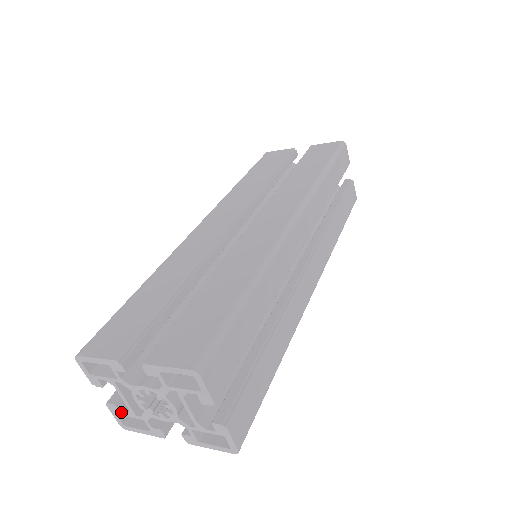
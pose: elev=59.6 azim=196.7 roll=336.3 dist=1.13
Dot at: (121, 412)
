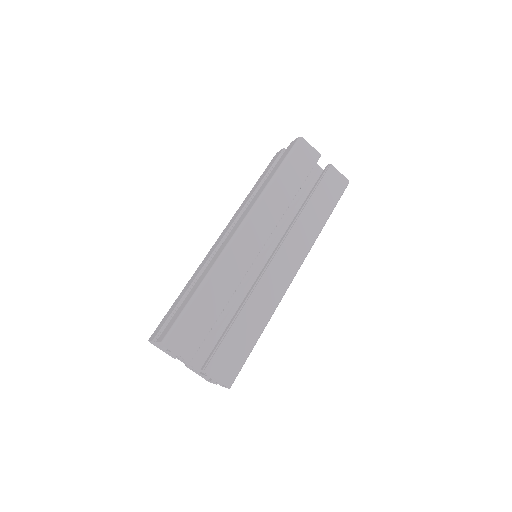
Dot at: (158, 346)
